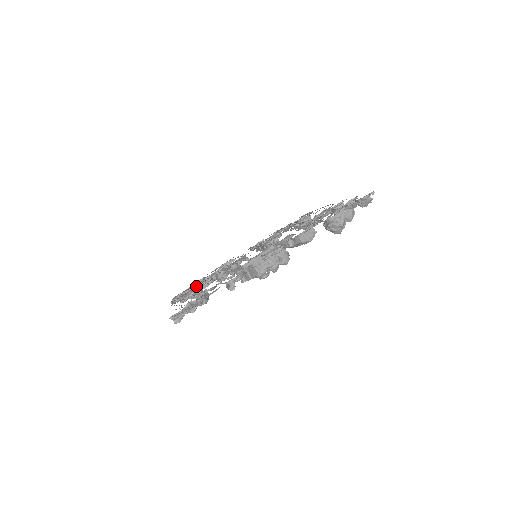
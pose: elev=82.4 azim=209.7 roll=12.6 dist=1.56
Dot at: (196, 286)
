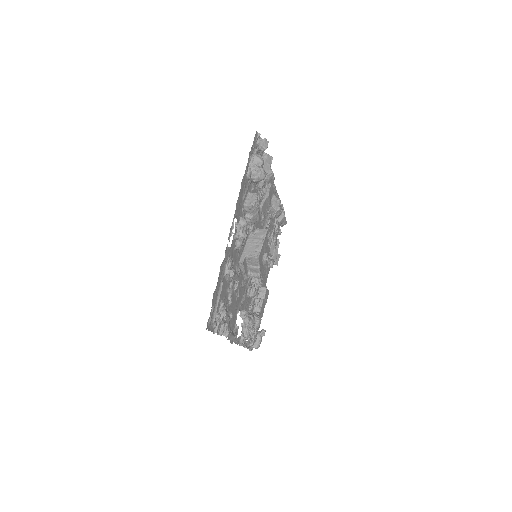
Dot at: occluded
